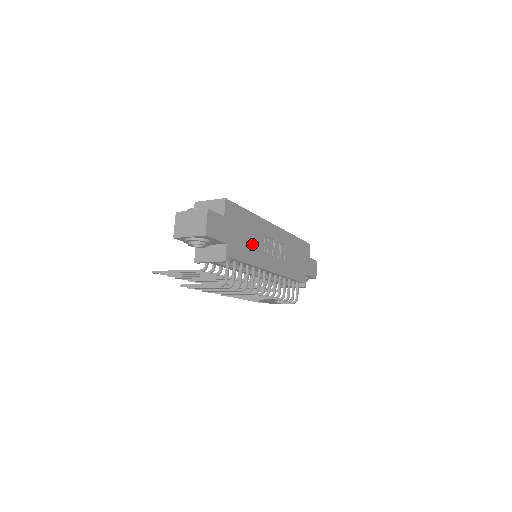
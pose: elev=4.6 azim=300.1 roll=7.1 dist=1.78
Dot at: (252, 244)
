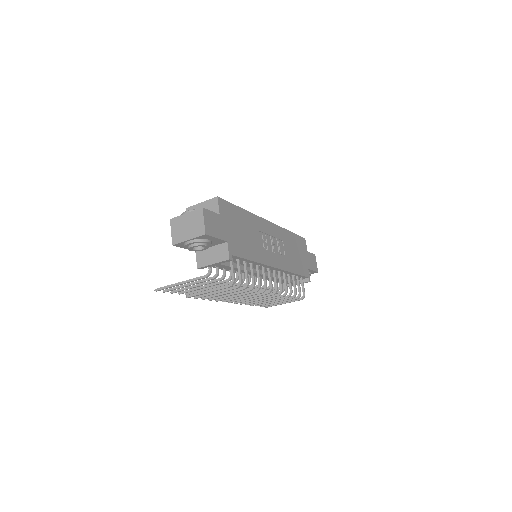
Dot at: (251, 241)
